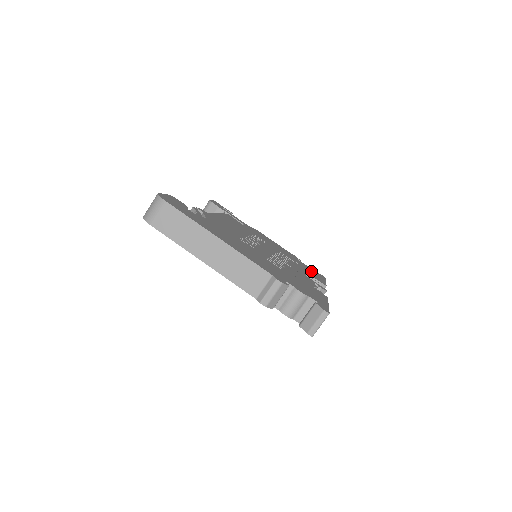
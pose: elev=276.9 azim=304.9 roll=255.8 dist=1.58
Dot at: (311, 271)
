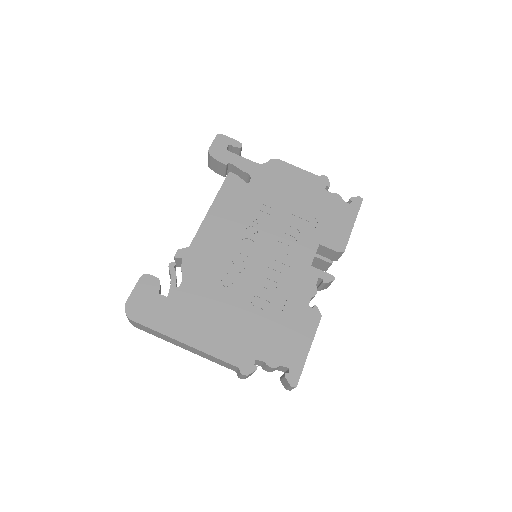
Dot at: (335, 216)
